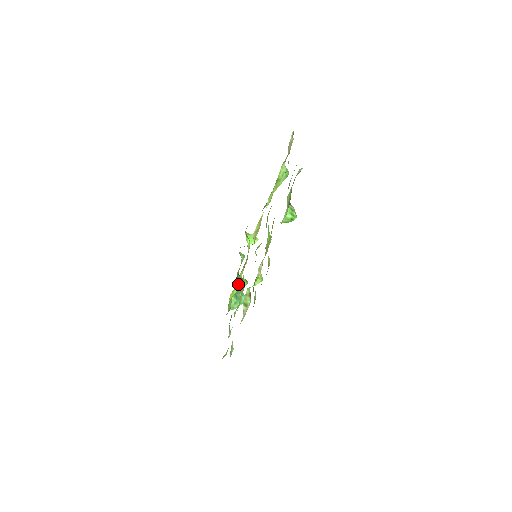
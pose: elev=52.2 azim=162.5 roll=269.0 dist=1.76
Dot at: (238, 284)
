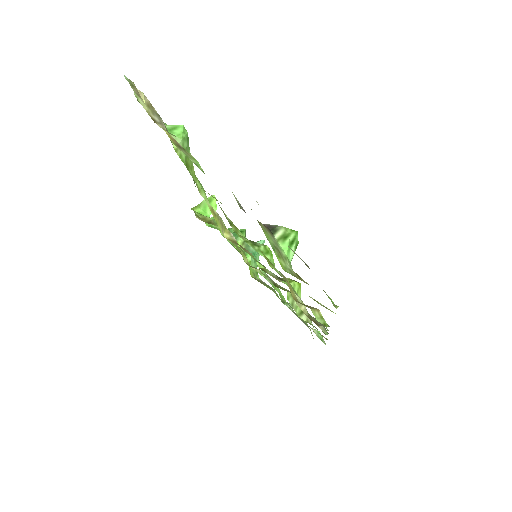
Dot at: occluded
